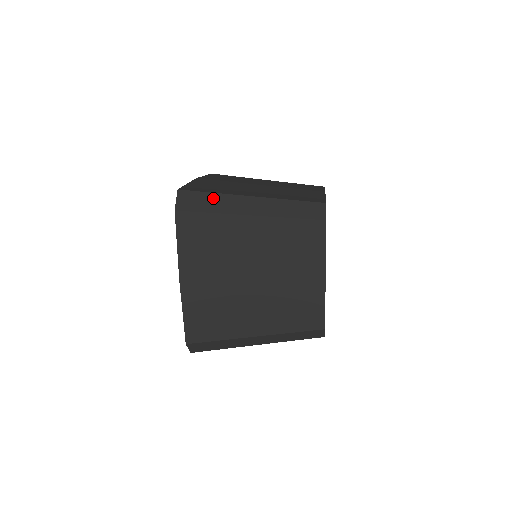
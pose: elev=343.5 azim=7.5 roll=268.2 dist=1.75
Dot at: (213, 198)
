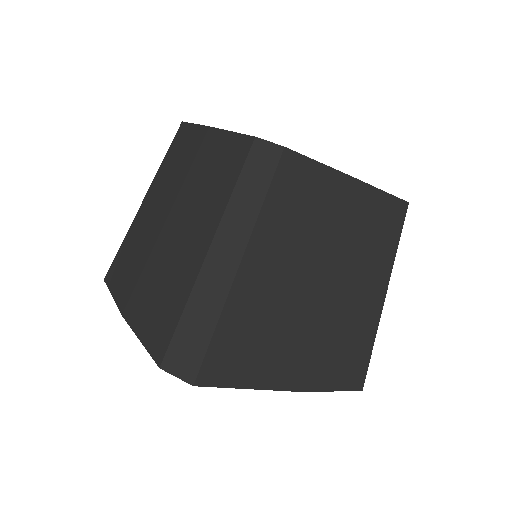
Dot at: occluded
